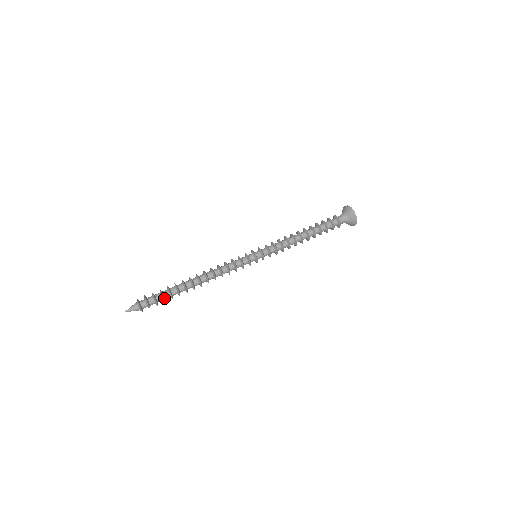
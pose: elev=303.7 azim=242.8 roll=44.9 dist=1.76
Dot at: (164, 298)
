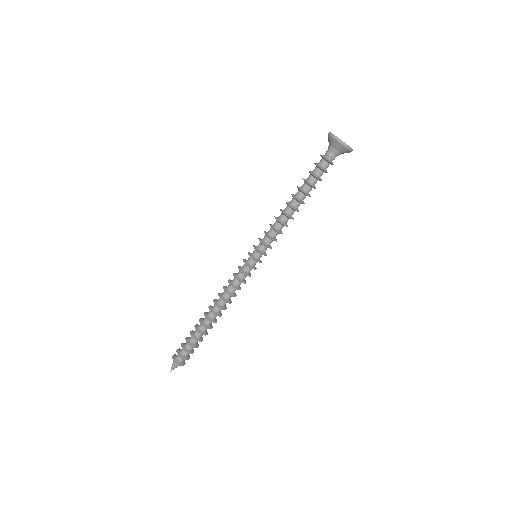
Dot at: (197, 345)
